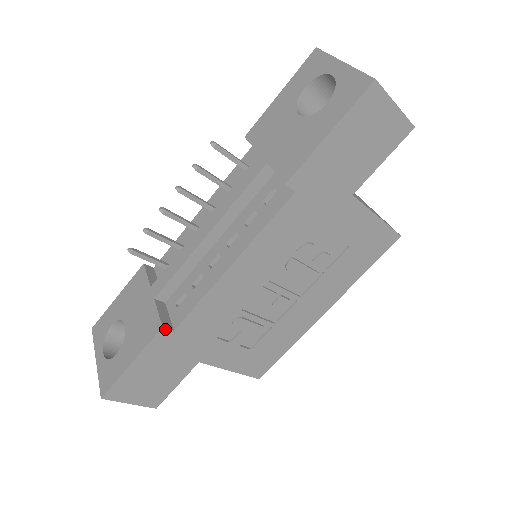
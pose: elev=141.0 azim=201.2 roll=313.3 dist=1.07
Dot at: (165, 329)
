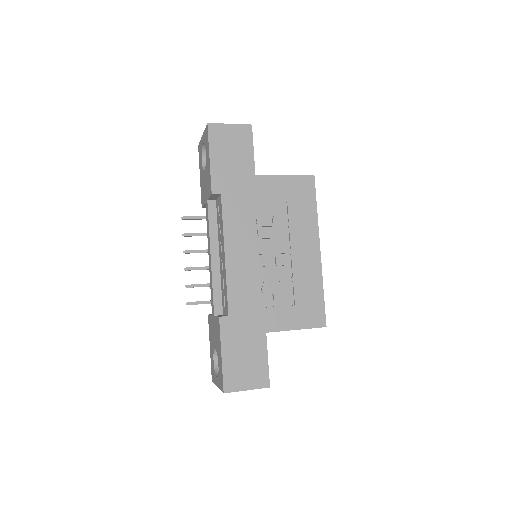
Dot at: (222, 318)
